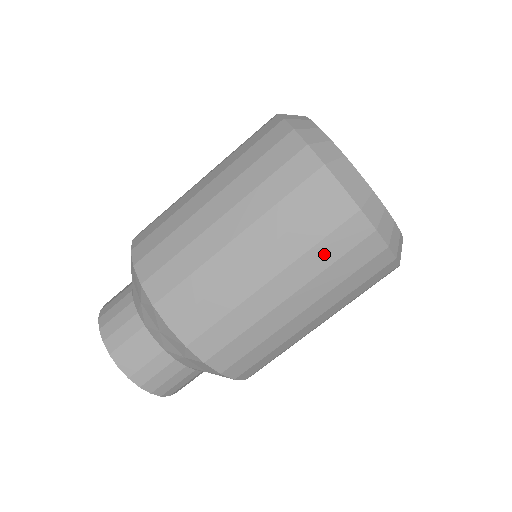
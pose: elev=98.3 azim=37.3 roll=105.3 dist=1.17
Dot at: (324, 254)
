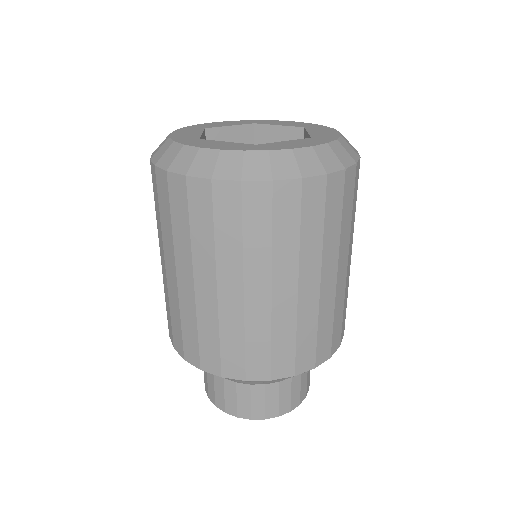
Dot at: (312, 231)
